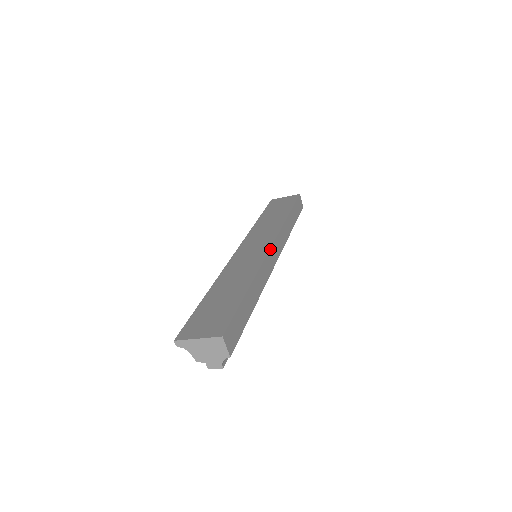
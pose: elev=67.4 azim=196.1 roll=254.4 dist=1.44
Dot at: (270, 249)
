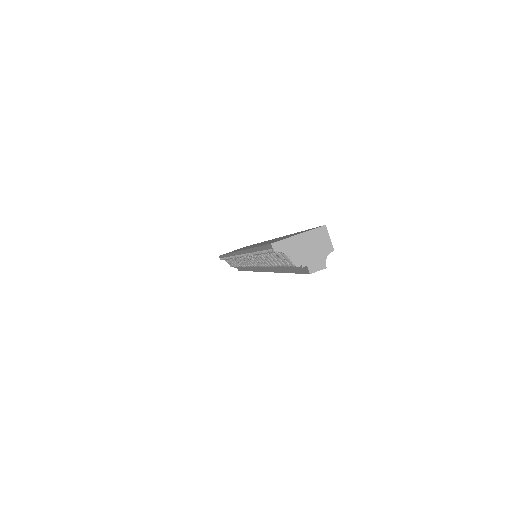
Dot at: occluded
